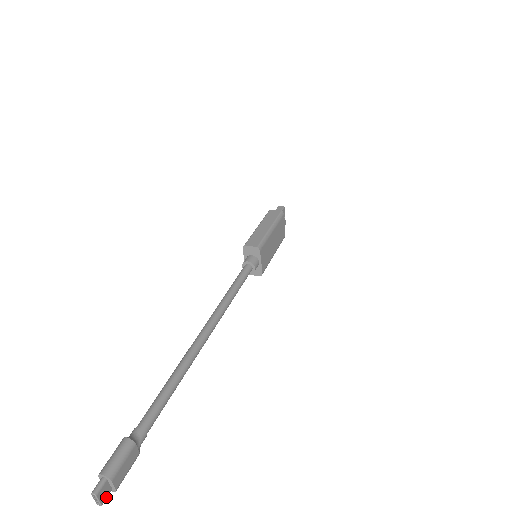
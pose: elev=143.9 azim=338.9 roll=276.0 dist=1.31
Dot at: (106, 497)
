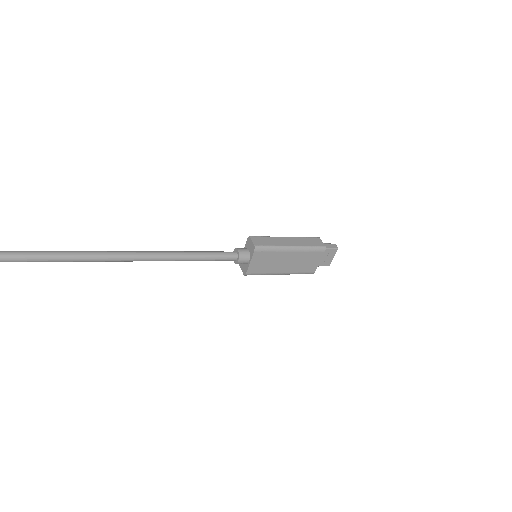
Dot at: out of frame
